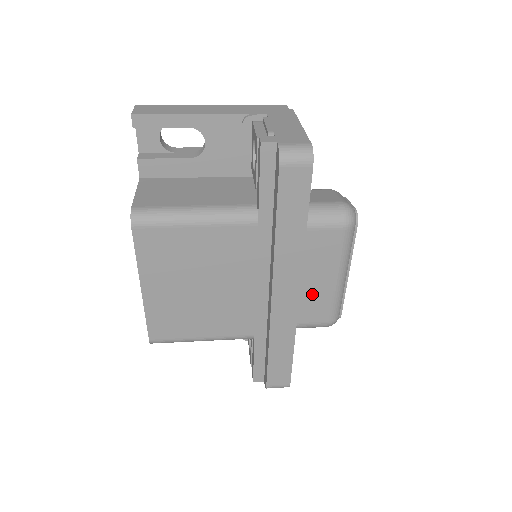
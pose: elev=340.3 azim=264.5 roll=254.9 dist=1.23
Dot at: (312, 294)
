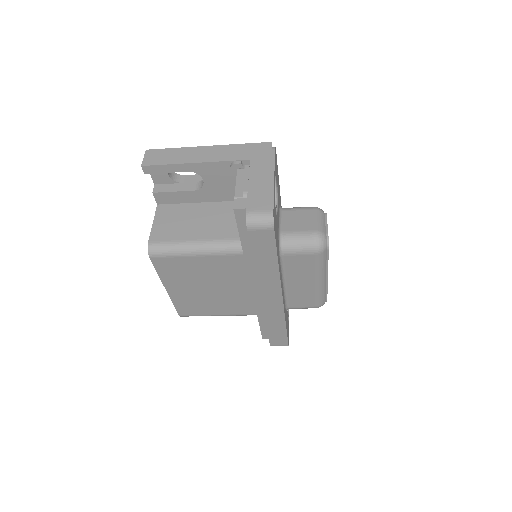
Dot at: (298, 291)
